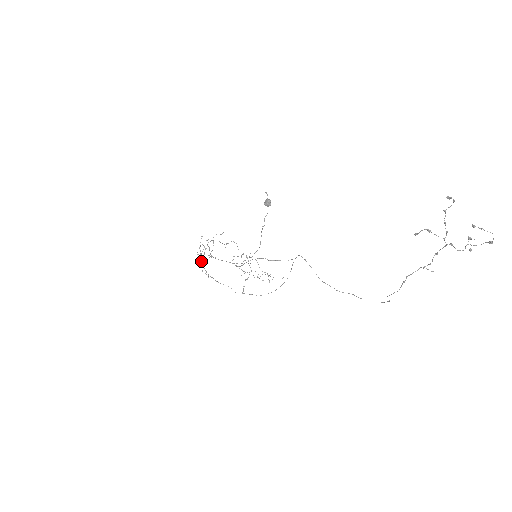
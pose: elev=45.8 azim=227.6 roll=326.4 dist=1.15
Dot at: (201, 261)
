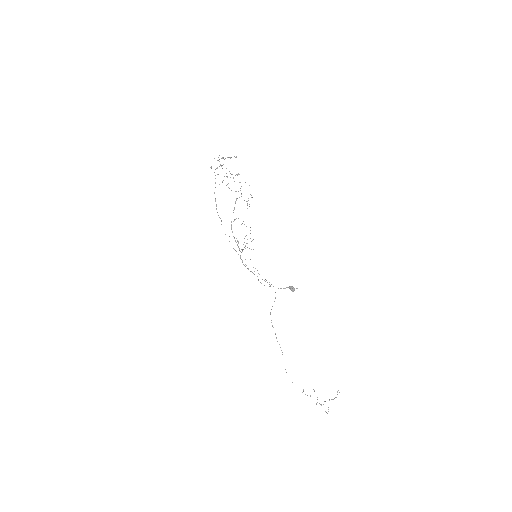
Dot at: occluded
